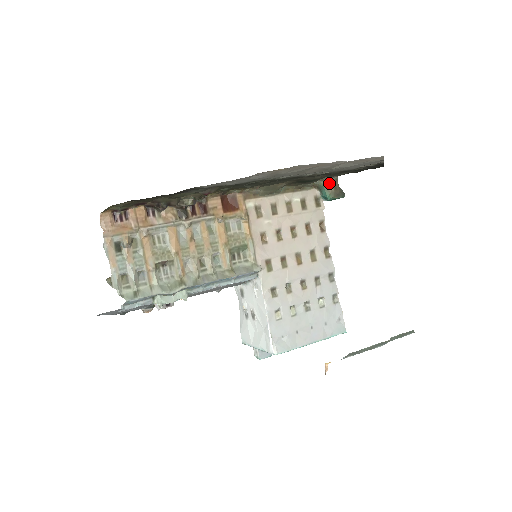
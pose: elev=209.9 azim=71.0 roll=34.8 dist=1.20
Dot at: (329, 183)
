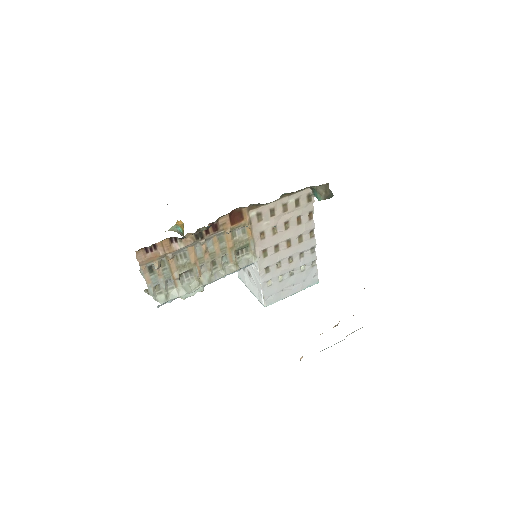
Dot at: (321, 188)
